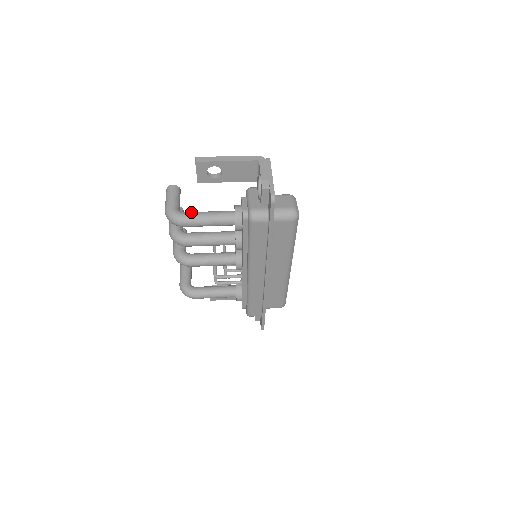
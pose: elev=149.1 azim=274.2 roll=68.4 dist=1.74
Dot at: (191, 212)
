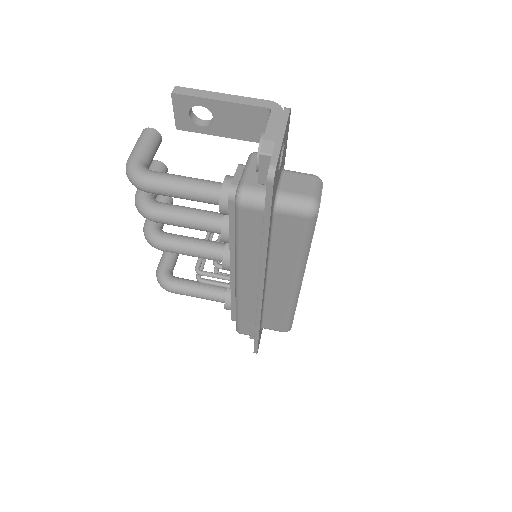
Dot at: (160, 172)
